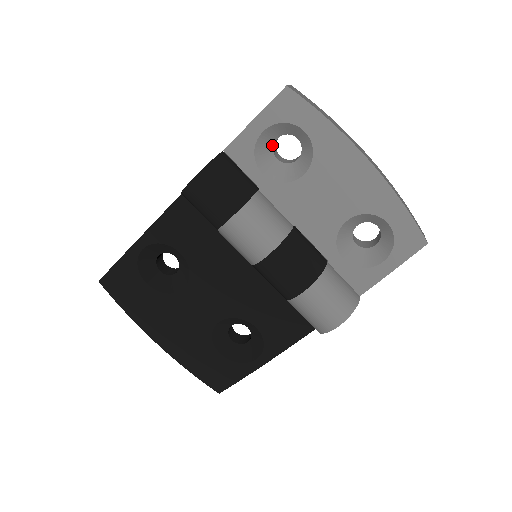
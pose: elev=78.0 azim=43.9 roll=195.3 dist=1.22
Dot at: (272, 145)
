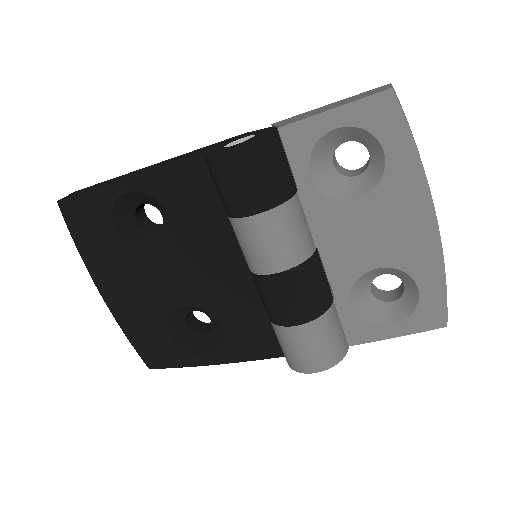
Dot at: (336, 146)
